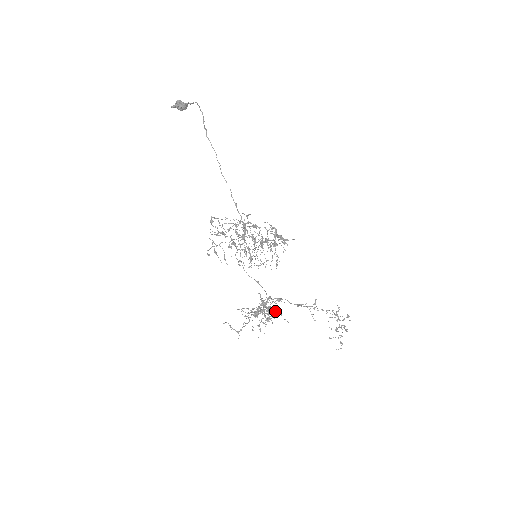
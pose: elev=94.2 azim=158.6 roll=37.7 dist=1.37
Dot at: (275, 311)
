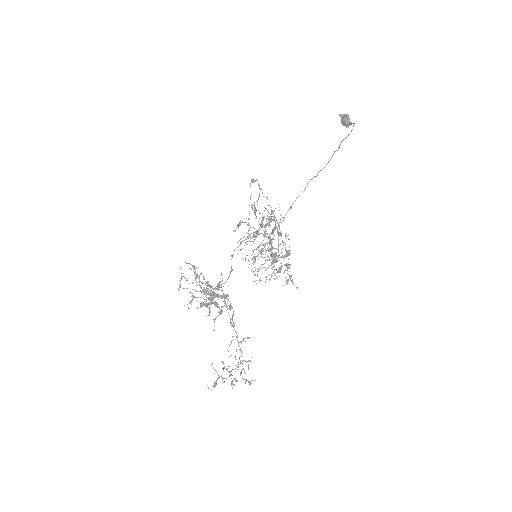
Dot at: (216, 306)
